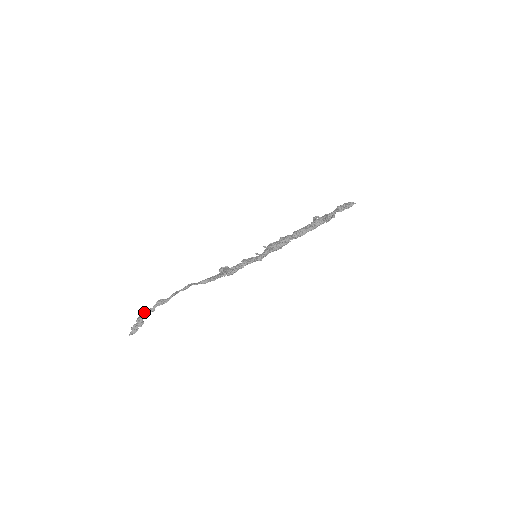
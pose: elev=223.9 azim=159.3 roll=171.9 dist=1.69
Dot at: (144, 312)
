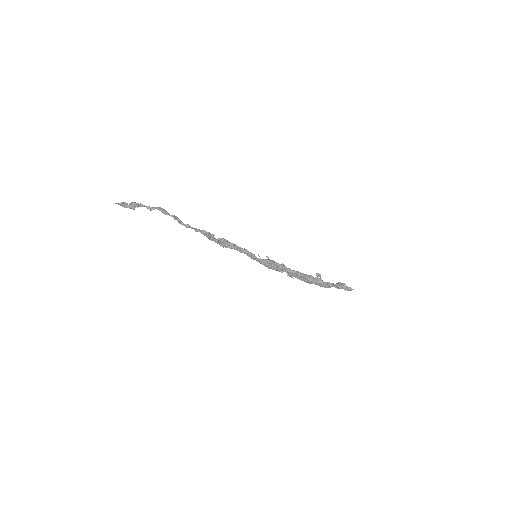
Dot at: occluded
